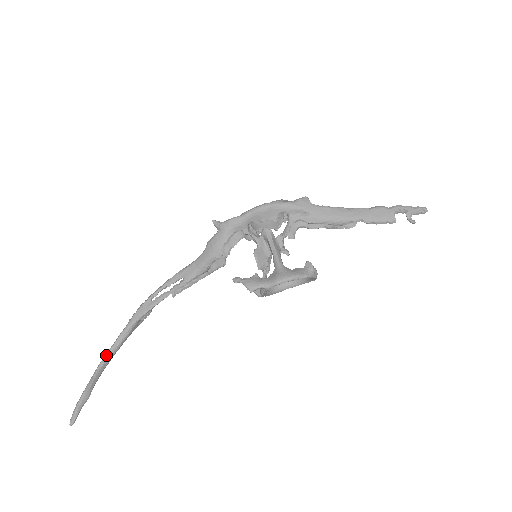
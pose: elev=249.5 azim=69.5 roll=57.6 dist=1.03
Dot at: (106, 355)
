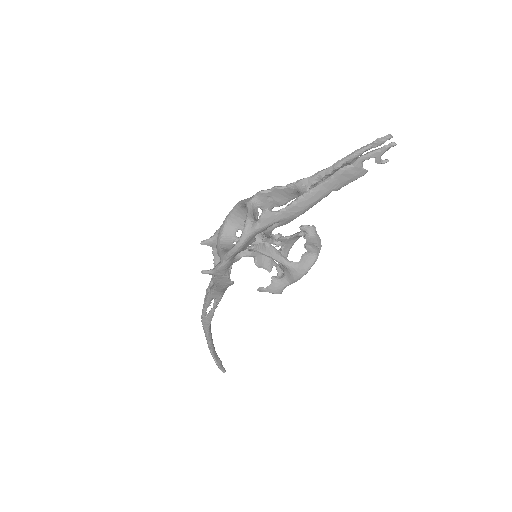
Dot at: (210, 348)
